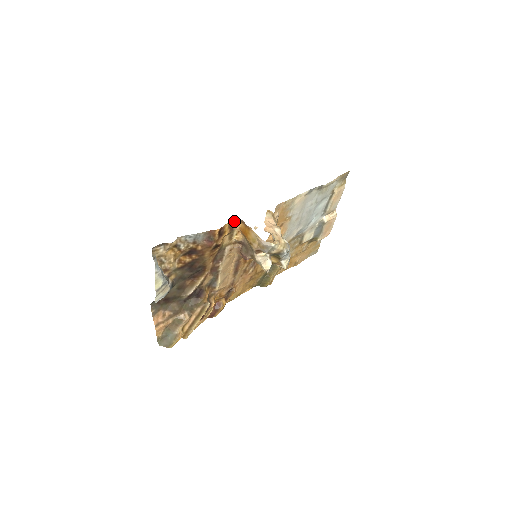
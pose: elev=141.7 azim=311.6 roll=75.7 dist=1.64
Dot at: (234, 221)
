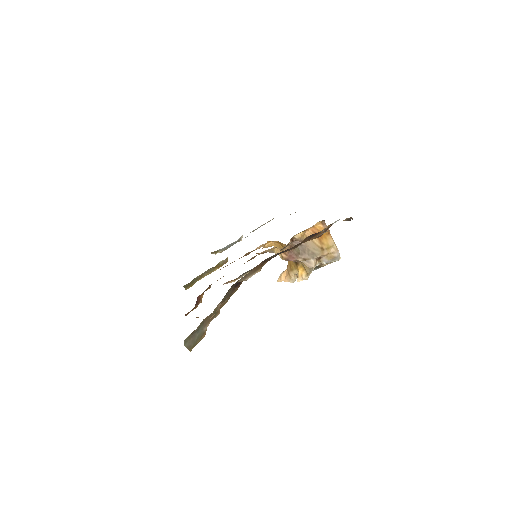
Dot at: occluded
